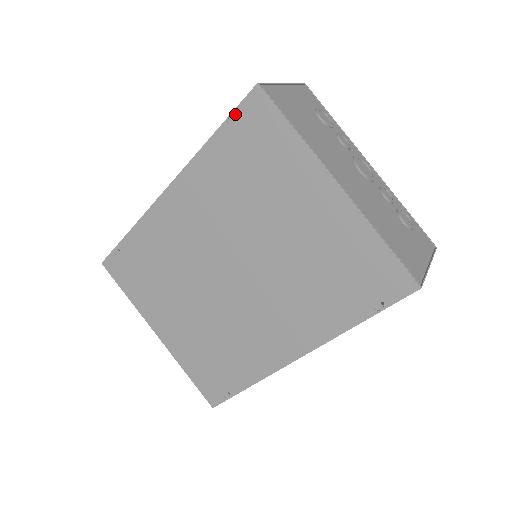
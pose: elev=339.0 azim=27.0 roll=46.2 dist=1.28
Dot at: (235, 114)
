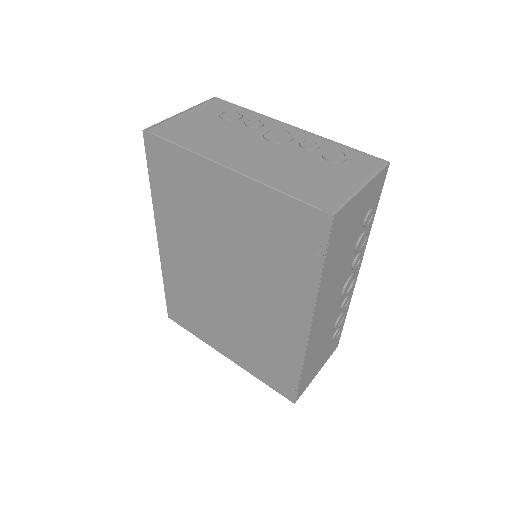
Dot at: (148, 161)
